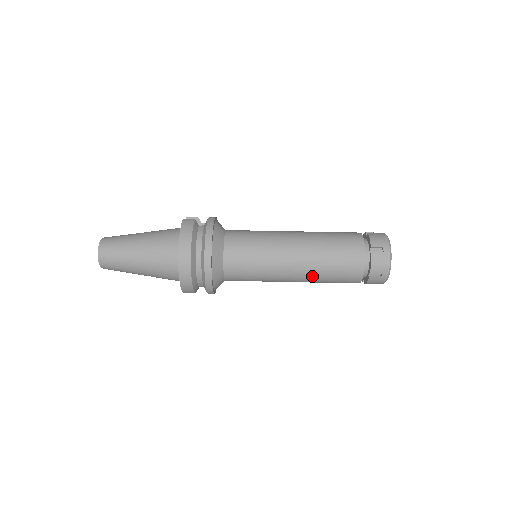
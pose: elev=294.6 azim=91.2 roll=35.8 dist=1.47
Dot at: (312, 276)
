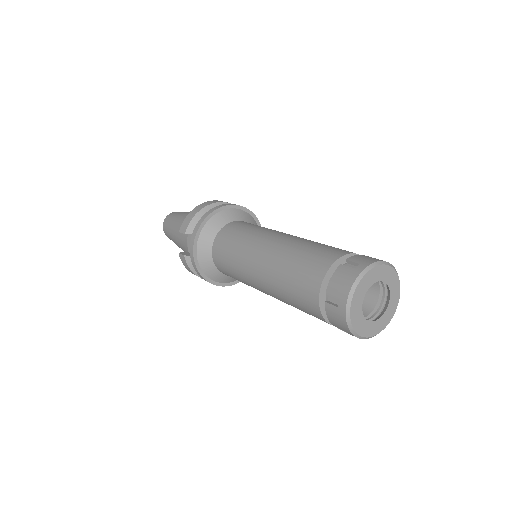
Dot at: (286, 247)
